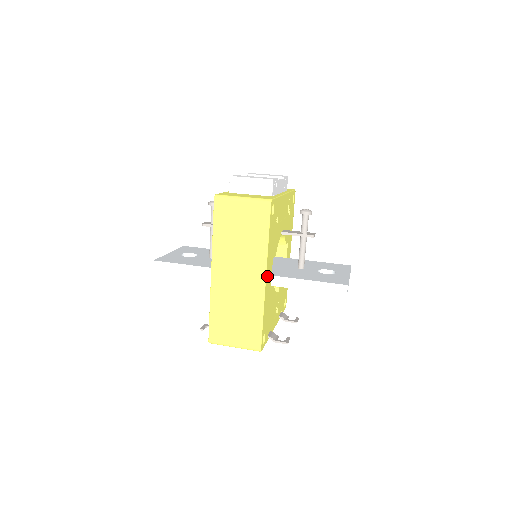
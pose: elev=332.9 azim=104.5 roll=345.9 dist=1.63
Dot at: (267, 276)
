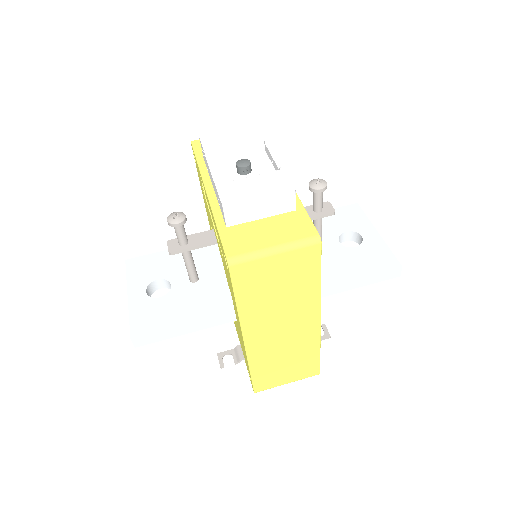
Dot at: occluded
